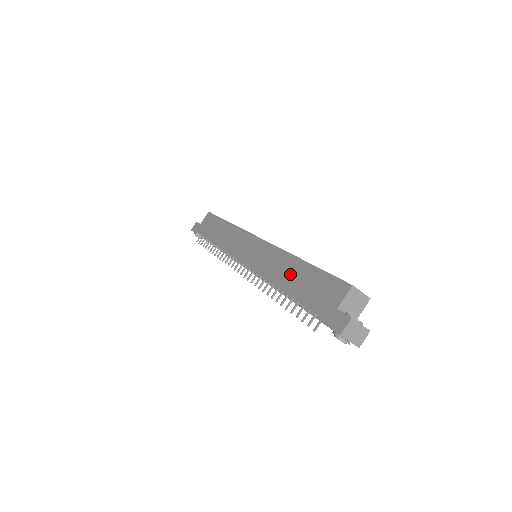
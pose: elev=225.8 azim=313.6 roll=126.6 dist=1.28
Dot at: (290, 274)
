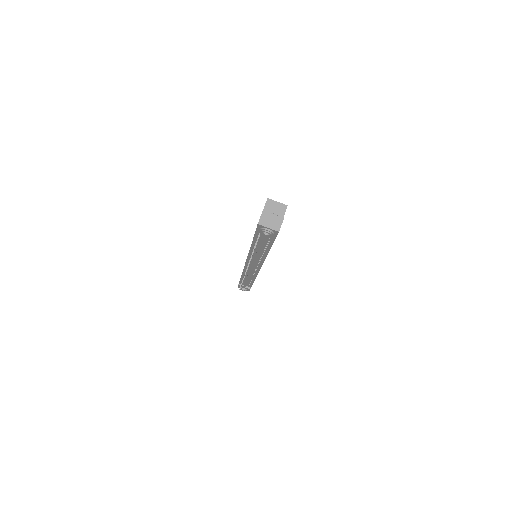
Dot at: occluded
